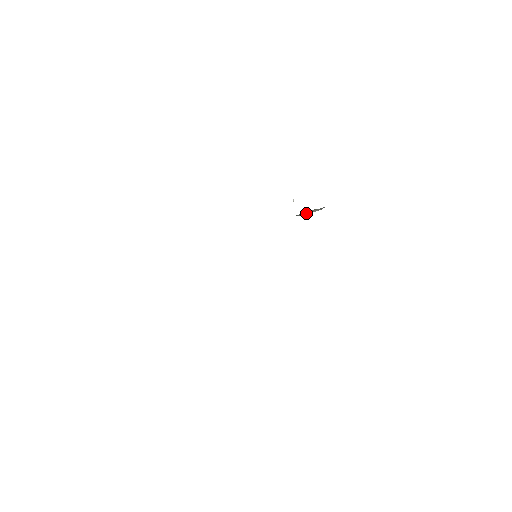
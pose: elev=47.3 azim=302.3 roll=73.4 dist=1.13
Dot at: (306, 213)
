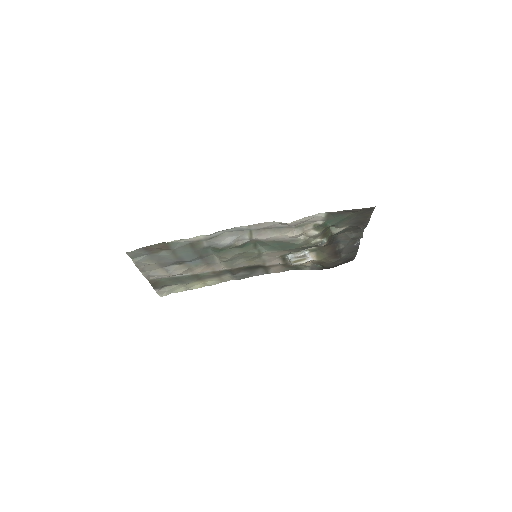
Dot at: (294, 256)
